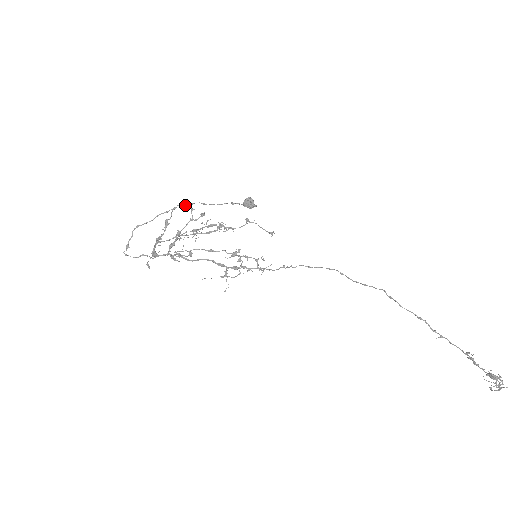
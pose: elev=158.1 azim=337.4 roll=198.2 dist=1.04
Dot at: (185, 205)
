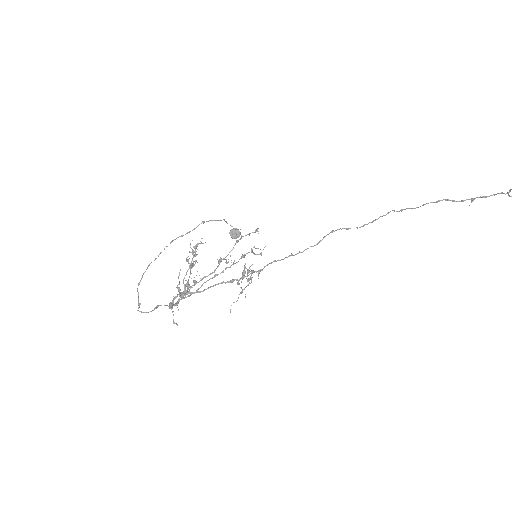
Dot at: (167, 246)
